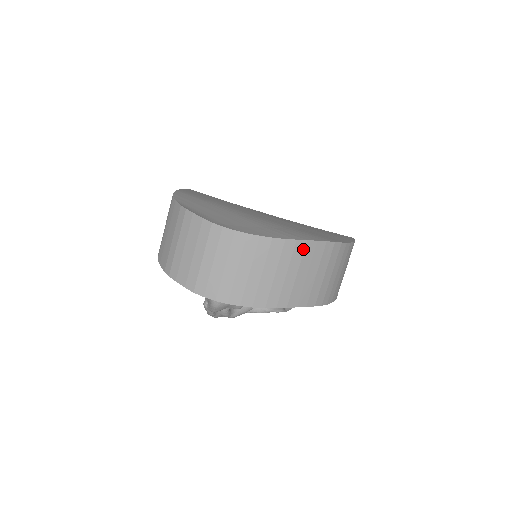
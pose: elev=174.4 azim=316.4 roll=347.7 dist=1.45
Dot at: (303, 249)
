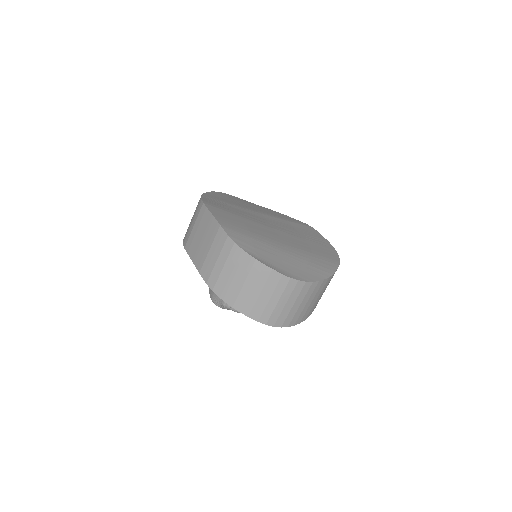
Dot at: occluded
